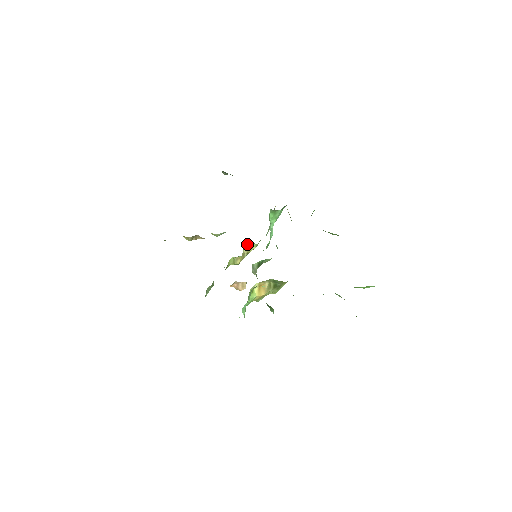
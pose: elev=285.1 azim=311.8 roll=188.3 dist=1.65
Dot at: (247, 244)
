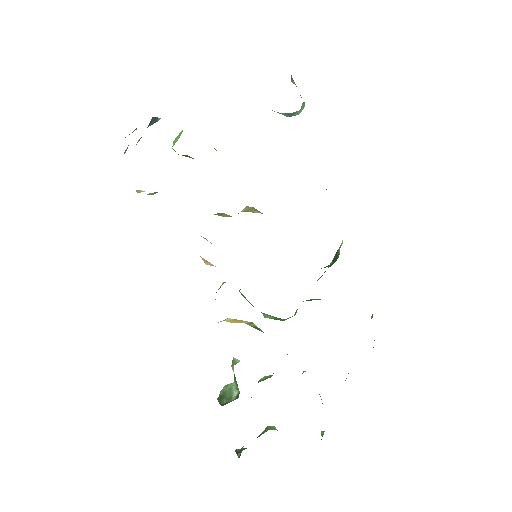
Dot at: (252, 207)
